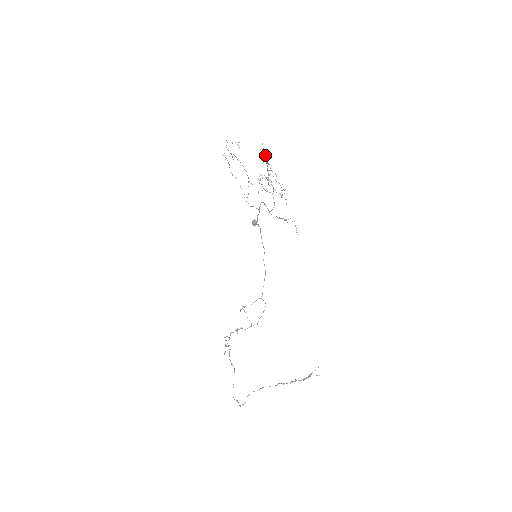
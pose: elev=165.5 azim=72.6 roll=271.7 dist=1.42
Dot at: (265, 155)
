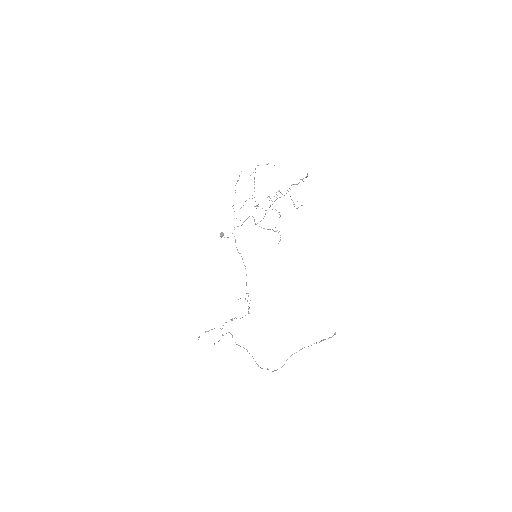
Dot at: occluded
